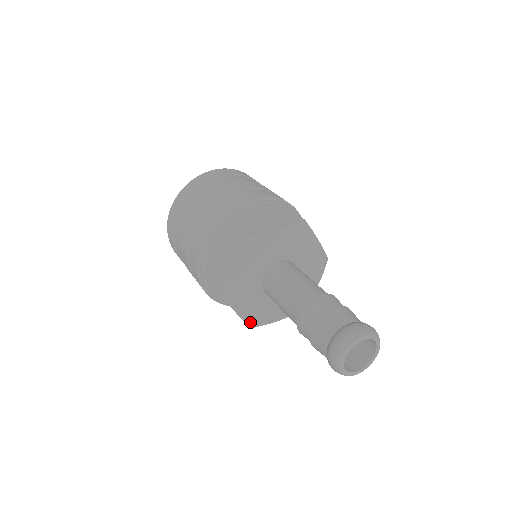
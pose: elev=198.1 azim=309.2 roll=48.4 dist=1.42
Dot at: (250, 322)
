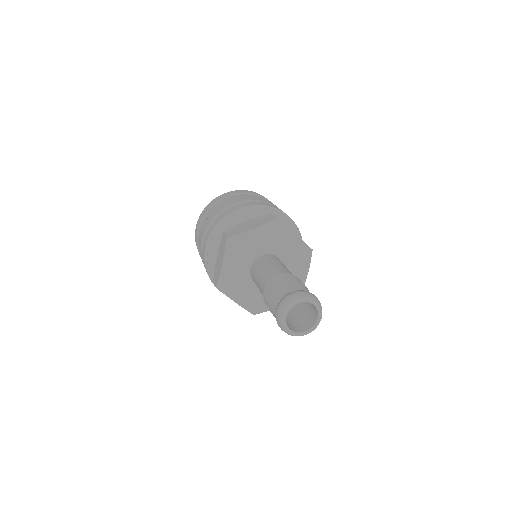
Dot at: (250, 309)
